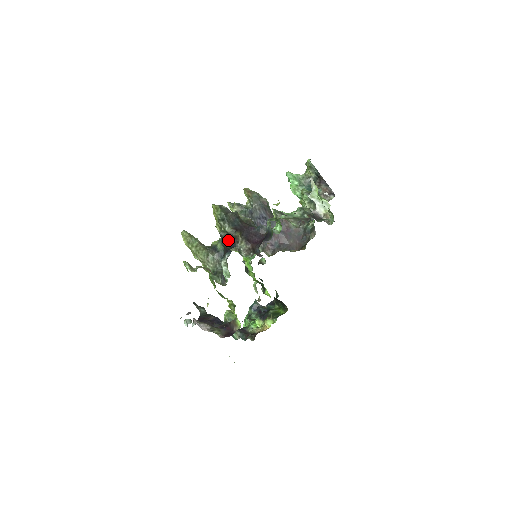
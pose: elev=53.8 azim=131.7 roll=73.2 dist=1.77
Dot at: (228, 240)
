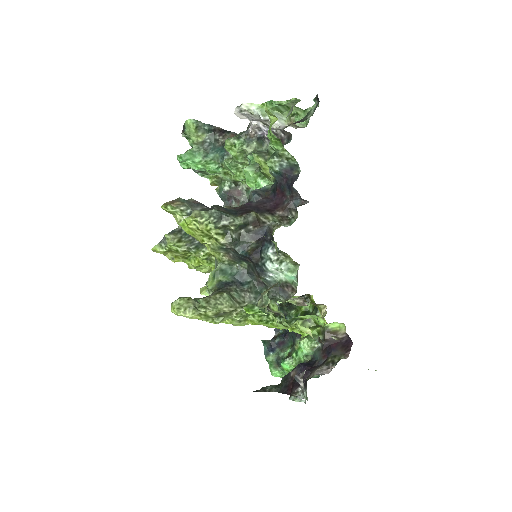
Dot at: (248, 237)
